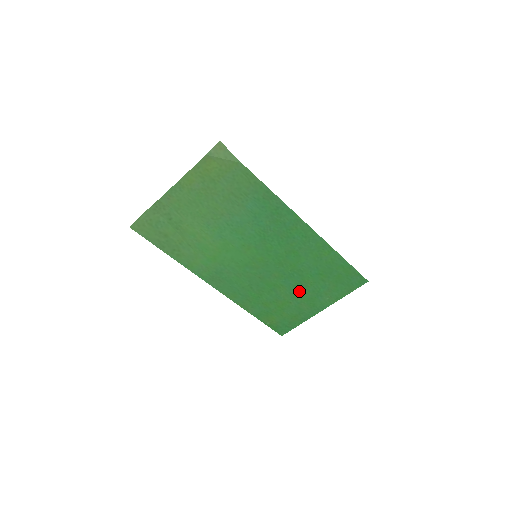
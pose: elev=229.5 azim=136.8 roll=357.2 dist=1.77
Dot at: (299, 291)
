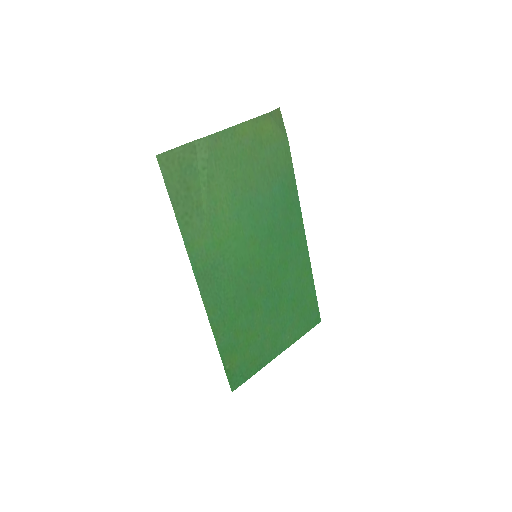
Dot at: (271, 320)
